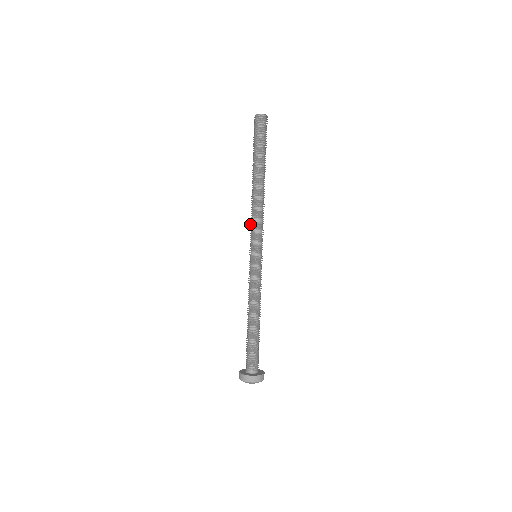
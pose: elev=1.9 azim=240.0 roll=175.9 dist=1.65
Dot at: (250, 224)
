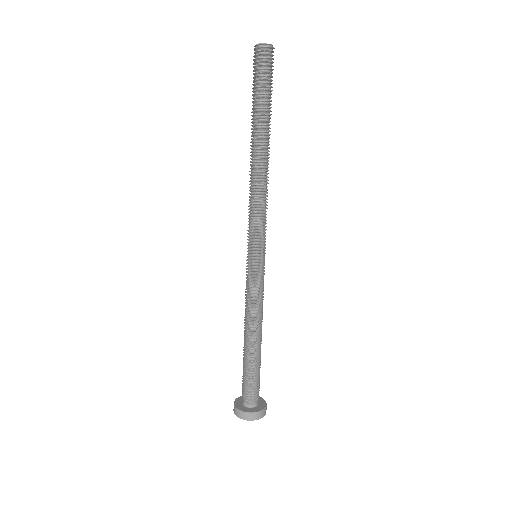
Dot at: (250, 212)
